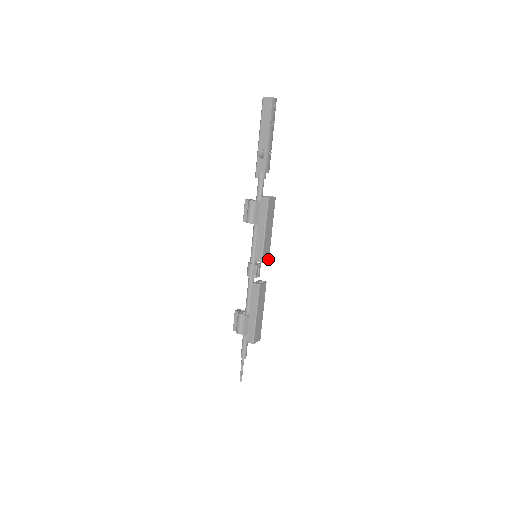
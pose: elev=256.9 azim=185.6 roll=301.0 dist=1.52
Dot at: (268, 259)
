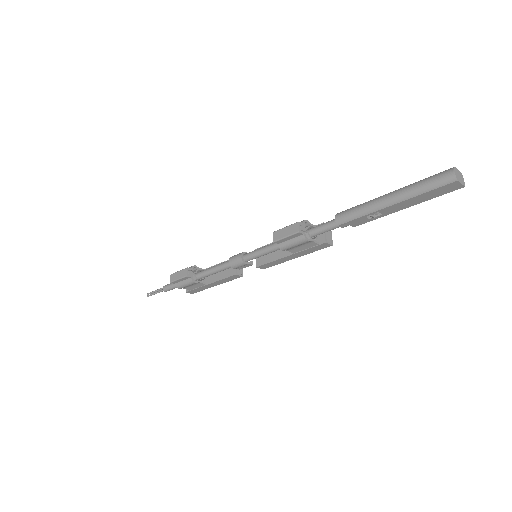
Dot at: occluded
